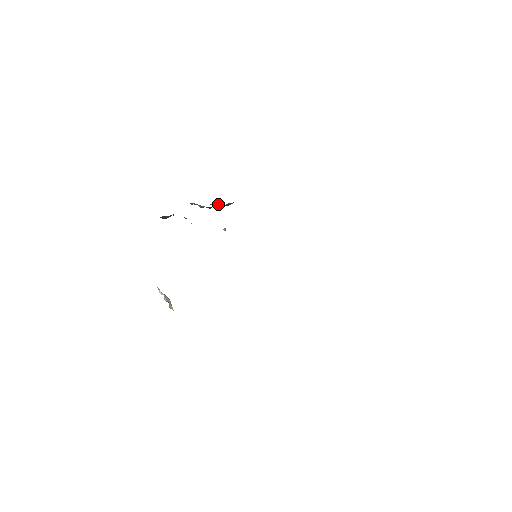
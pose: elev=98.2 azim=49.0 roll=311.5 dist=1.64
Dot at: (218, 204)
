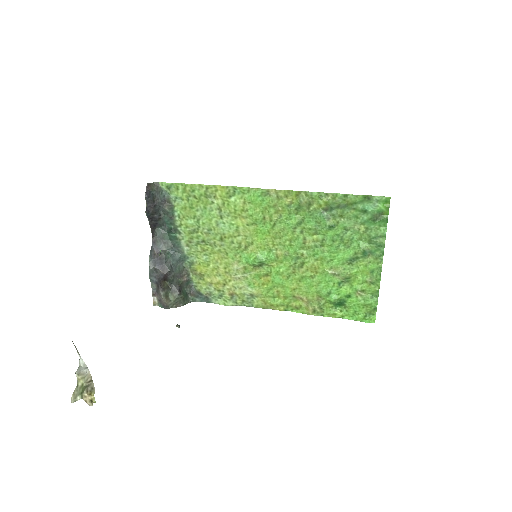
Dot at: (167, 300)
